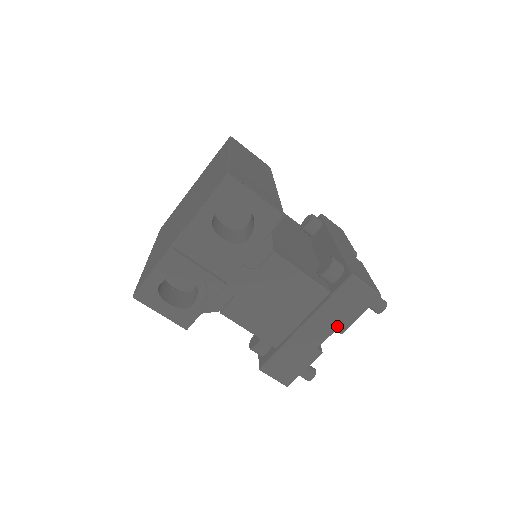
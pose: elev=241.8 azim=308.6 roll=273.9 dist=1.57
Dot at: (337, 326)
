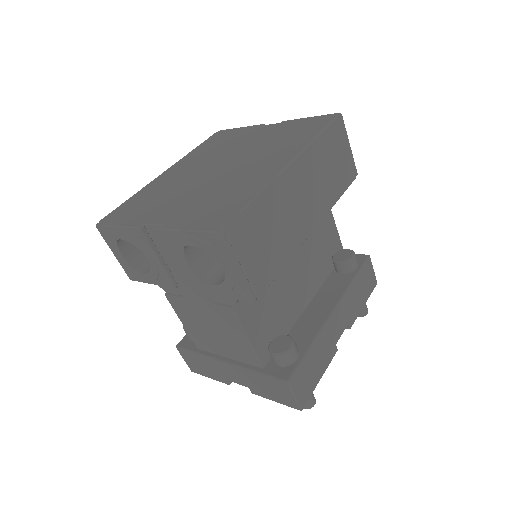
Dot at: (251, 387)
